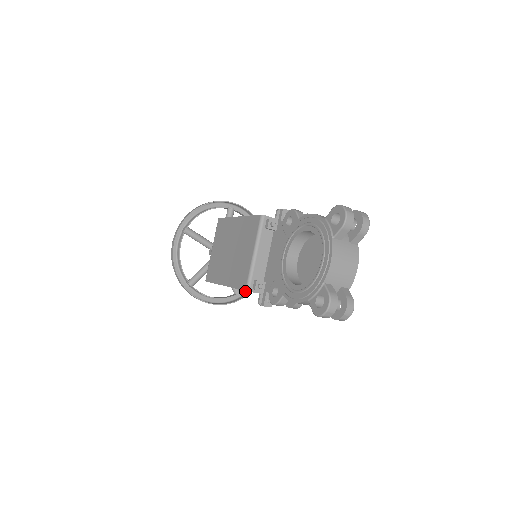
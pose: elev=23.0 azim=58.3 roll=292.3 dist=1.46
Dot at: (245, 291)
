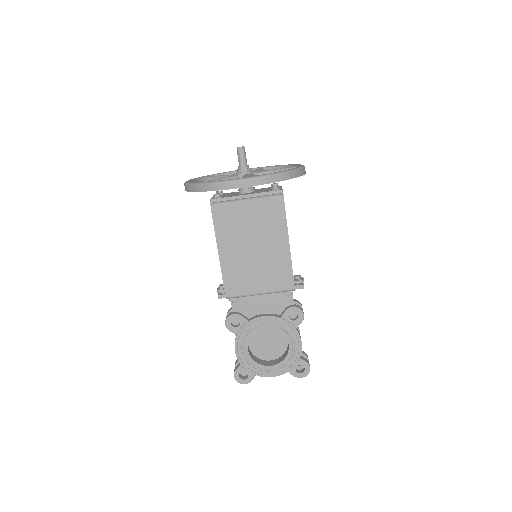
Dot at: (211, 175)
